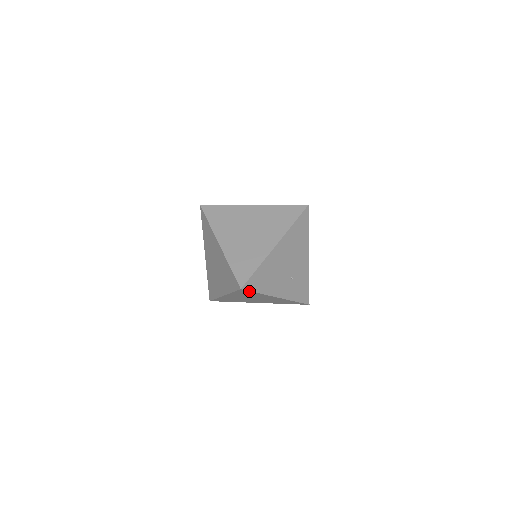
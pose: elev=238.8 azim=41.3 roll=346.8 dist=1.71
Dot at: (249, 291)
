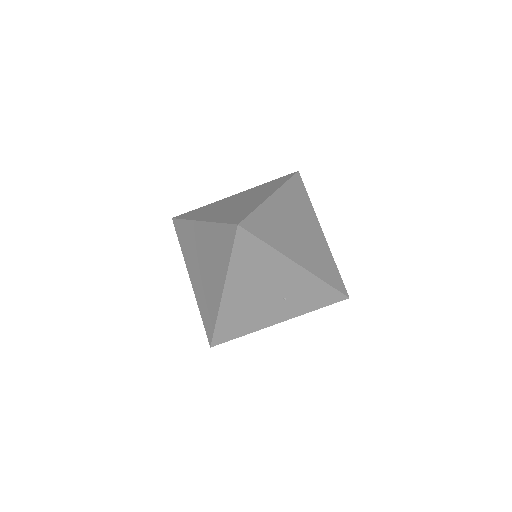
Dot at: (226, 340)
